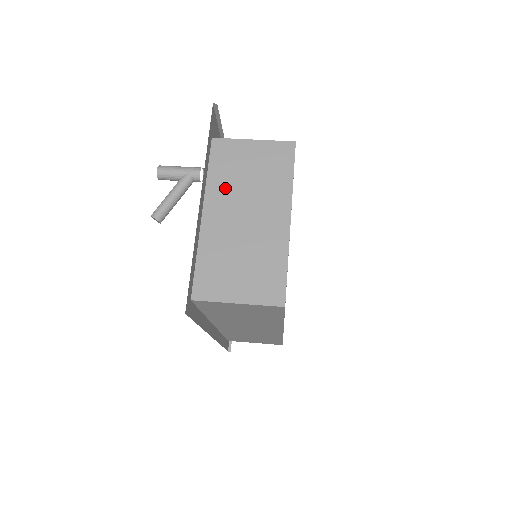
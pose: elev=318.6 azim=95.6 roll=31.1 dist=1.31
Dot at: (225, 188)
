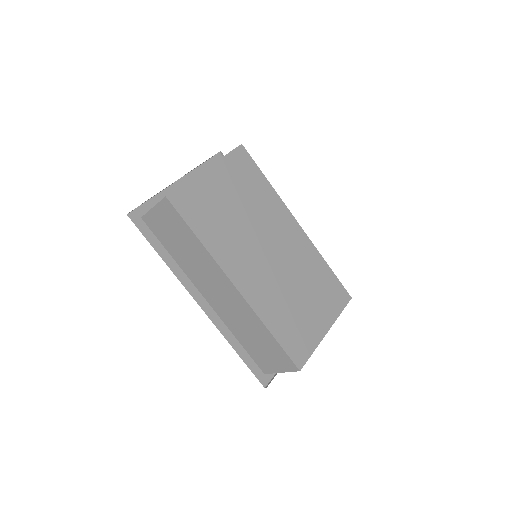
Dot at: occluded
